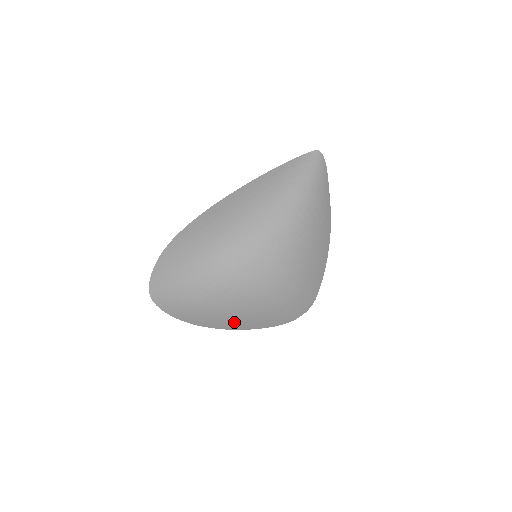
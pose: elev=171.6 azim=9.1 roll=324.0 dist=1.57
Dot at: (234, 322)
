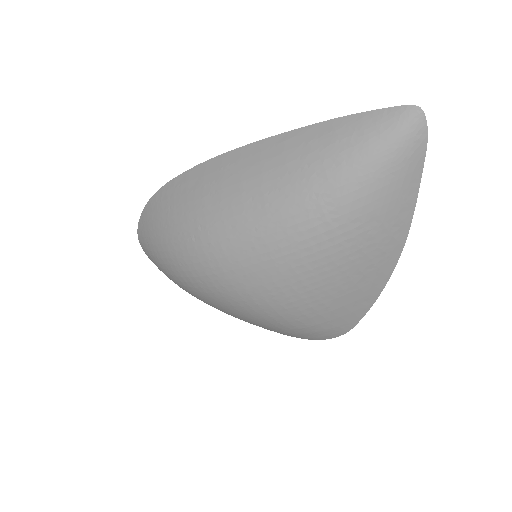
Dot at: occluded
